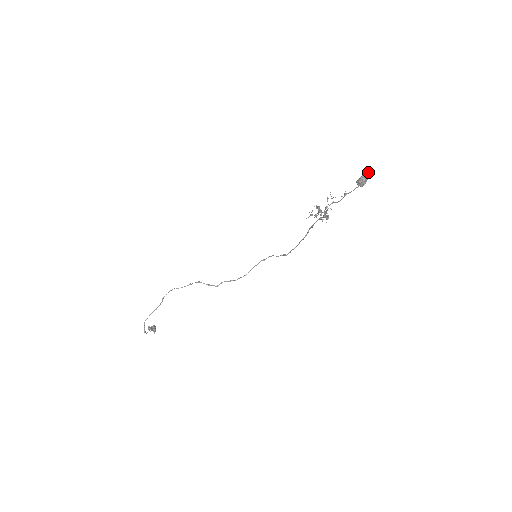
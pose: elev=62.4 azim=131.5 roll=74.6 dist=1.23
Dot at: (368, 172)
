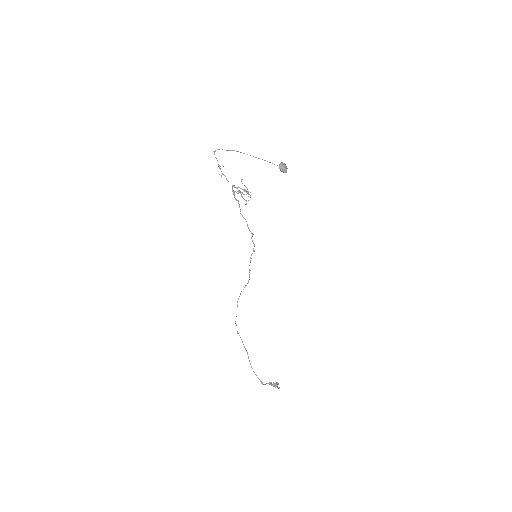
Dot at: (244, 153)
